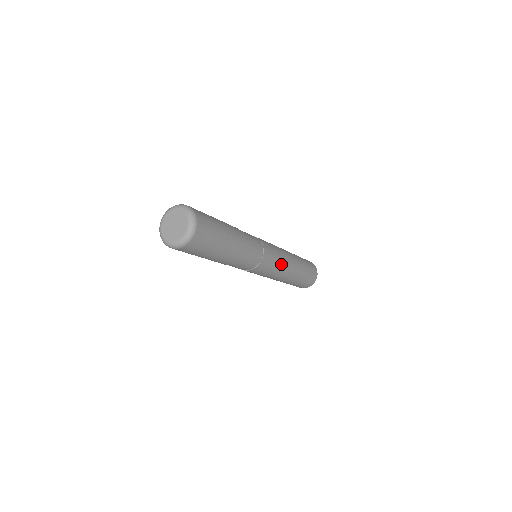
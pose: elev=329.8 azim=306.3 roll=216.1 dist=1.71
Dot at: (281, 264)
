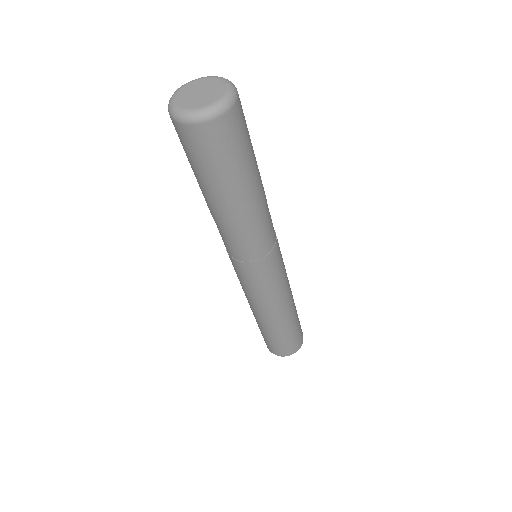
Dot at: (285, 277)
